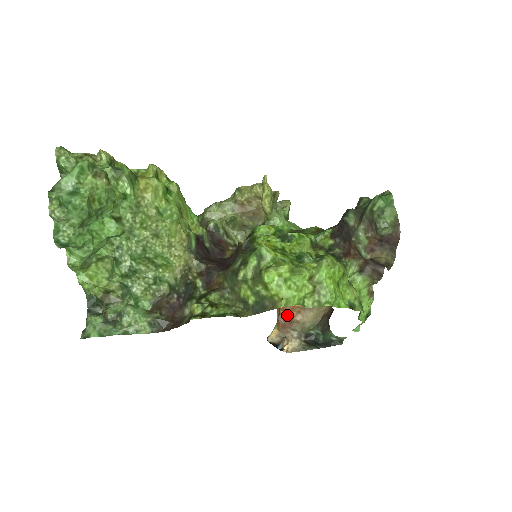
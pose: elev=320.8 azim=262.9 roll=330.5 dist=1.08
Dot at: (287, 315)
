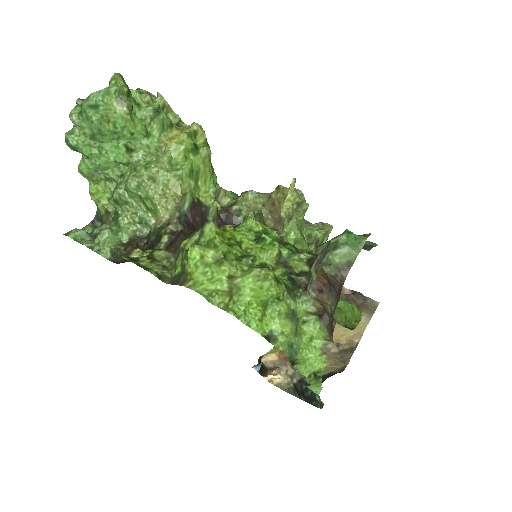
Dot at: occluded
